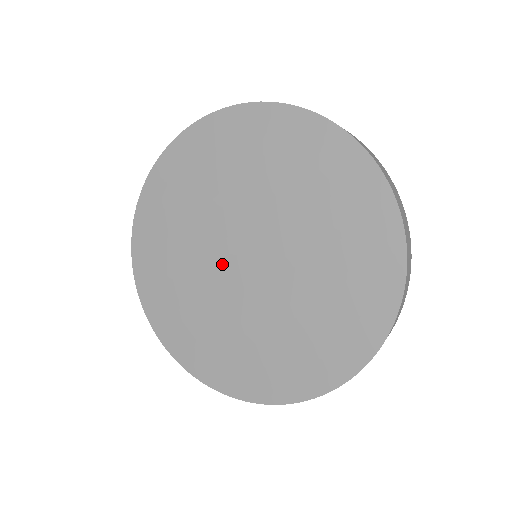
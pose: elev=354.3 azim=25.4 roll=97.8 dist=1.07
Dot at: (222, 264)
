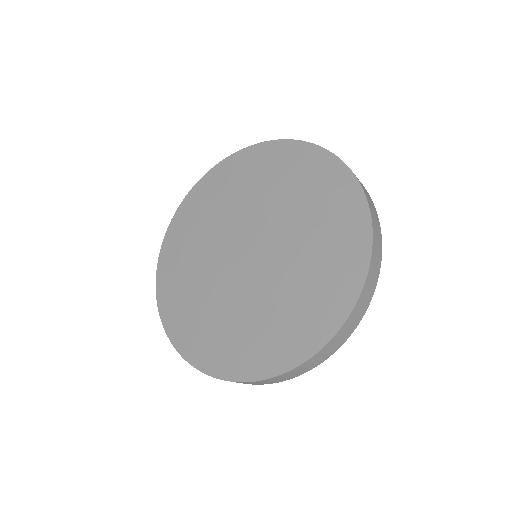
Dot at: (232, 240)
